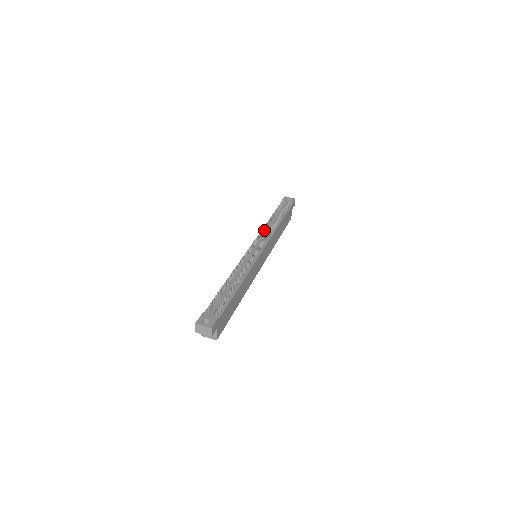
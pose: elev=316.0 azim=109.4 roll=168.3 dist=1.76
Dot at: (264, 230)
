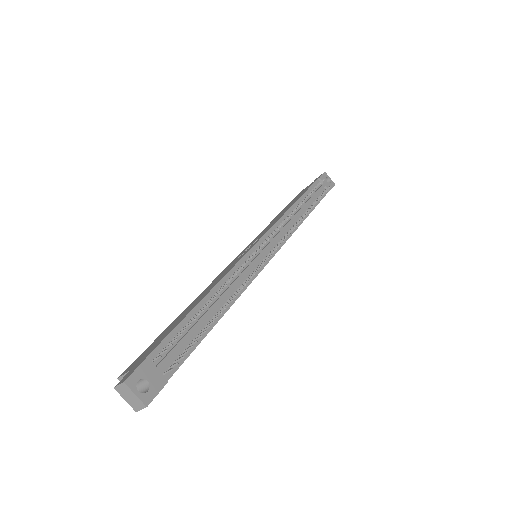
Dot at: (285, 219)
